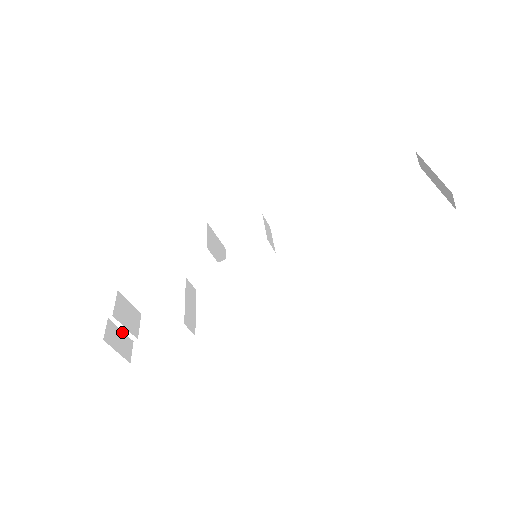
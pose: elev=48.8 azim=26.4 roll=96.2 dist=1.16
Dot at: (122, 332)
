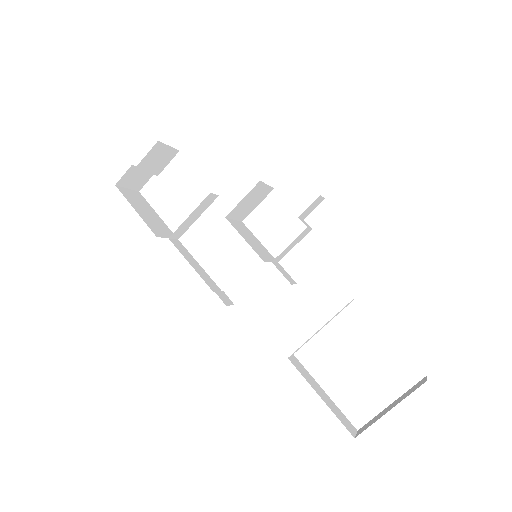
Dot at: occluded
